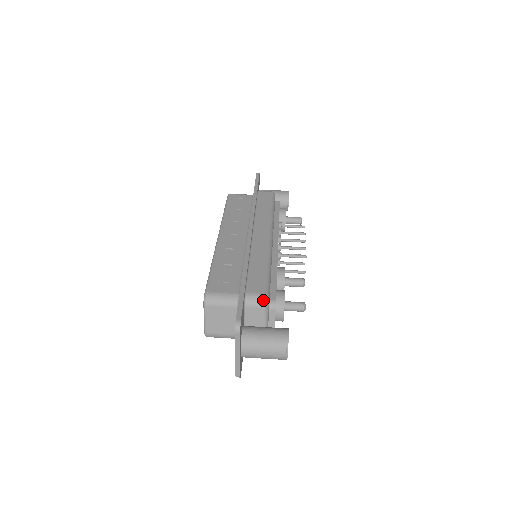
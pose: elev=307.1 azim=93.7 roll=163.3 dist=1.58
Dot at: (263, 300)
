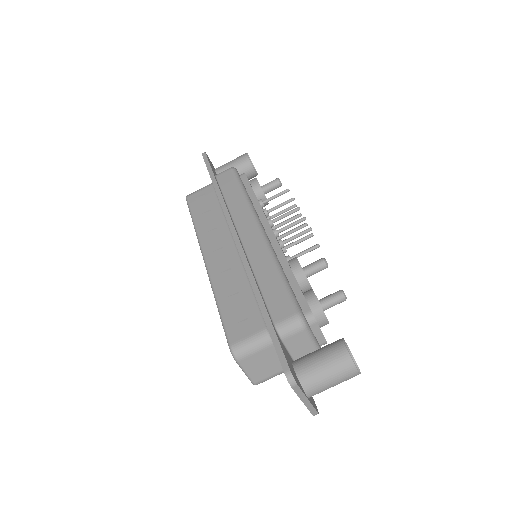
Dot at: (298, 323)
